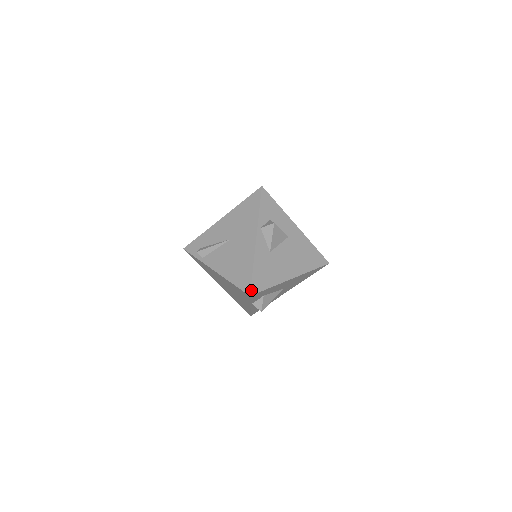
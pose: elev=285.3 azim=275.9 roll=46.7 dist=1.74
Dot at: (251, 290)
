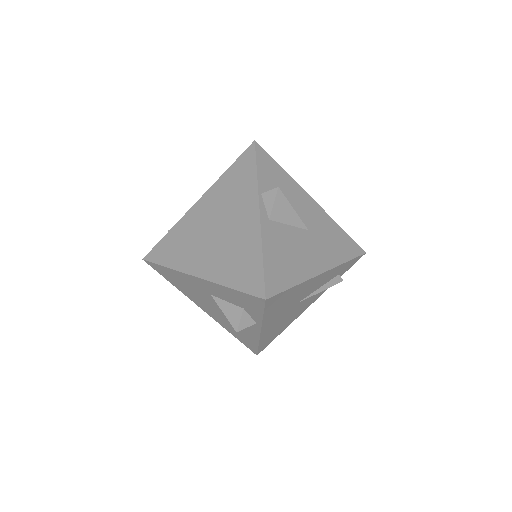
Dot at: occluded
